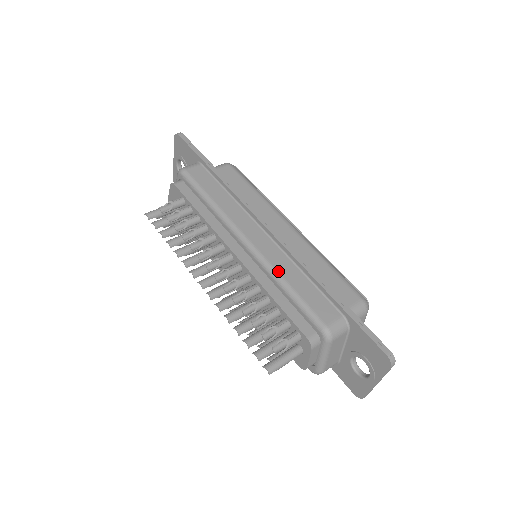
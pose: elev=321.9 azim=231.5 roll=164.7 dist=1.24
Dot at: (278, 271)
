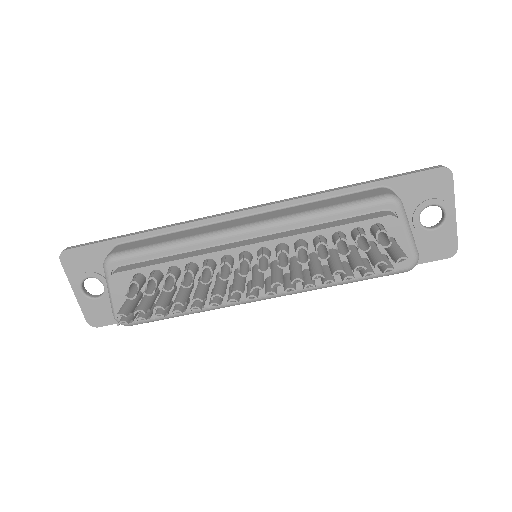
Dot at: (300, 212)
